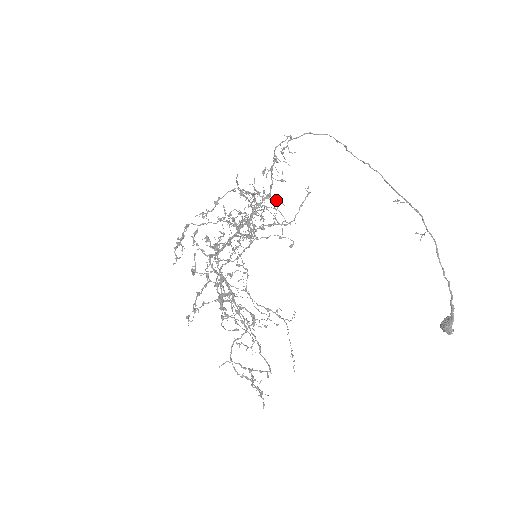
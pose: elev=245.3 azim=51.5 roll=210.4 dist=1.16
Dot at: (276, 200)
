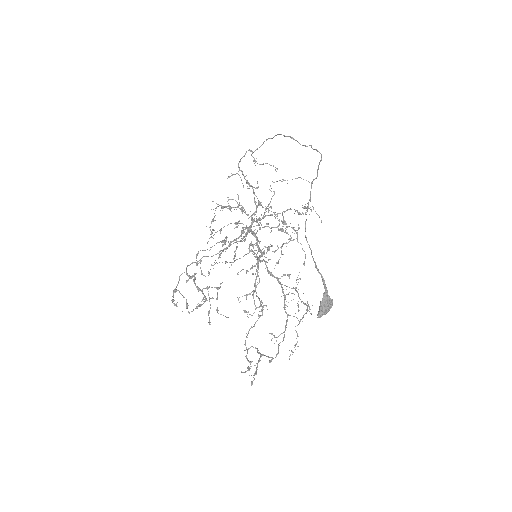
Dot at: (229, 208)
